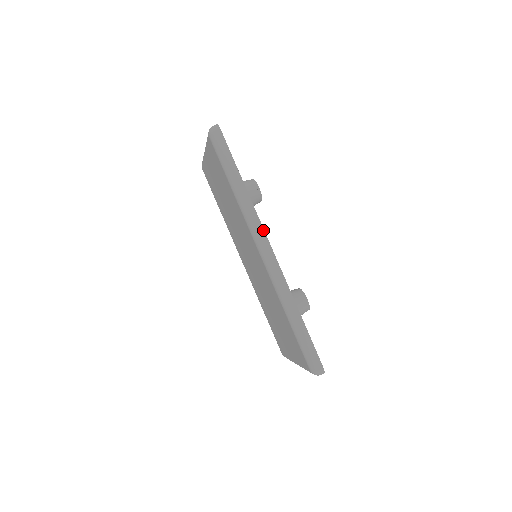
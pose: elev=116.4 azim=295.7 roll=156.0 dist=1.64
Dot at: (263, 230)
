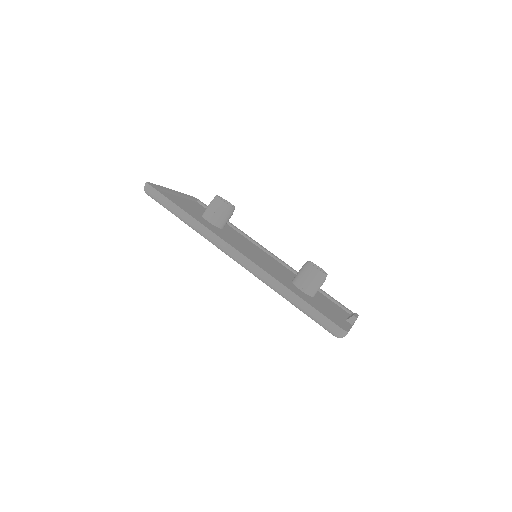
Dot at: (223, 241)
